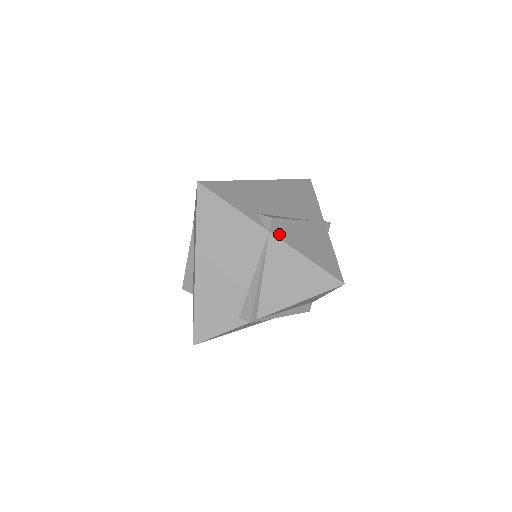
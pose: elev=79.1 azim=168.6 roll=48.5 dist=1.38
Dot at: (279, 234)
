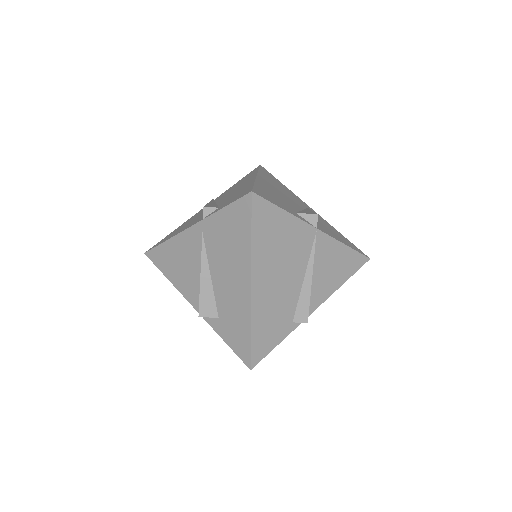
Dot at: (320, 229)
